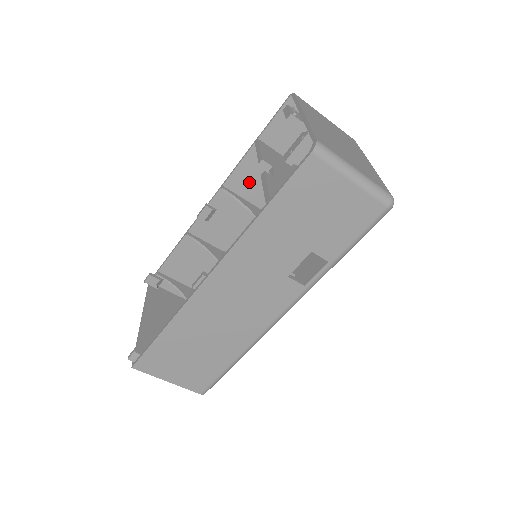
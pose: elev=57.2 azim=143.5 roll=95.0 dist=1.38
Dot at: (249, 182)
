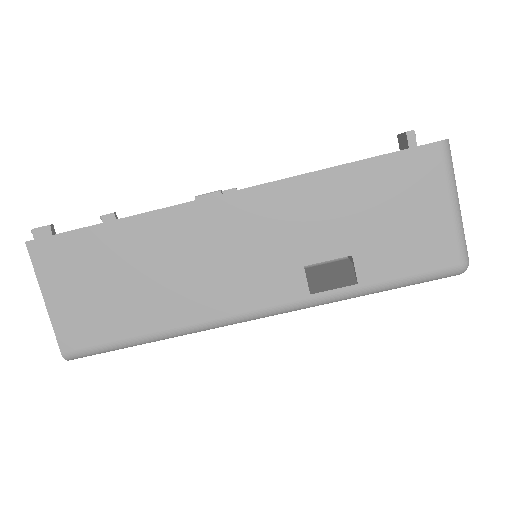
Dot at: occluded
